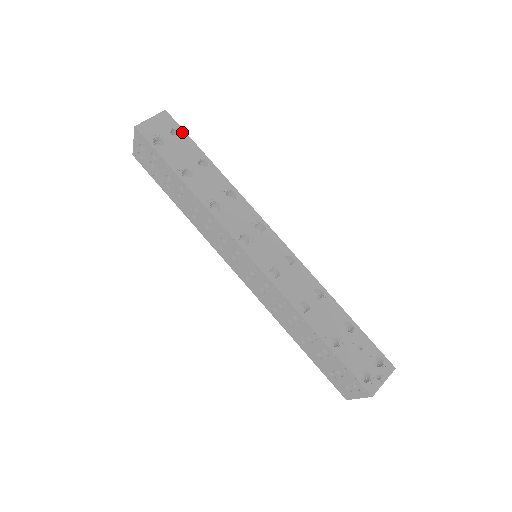
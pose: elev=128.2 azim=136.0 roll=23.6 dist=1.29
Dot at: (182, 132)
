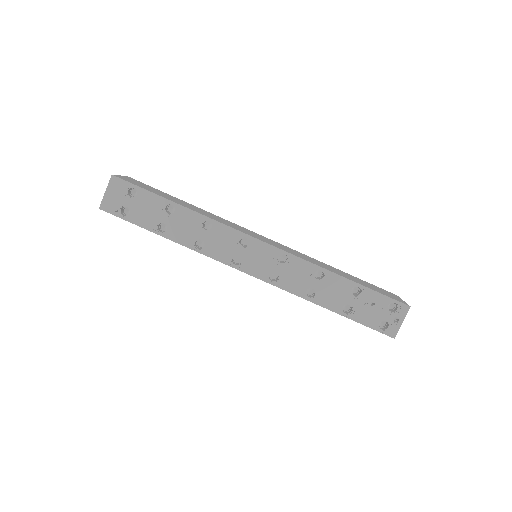
Dot at: (137, 188)
